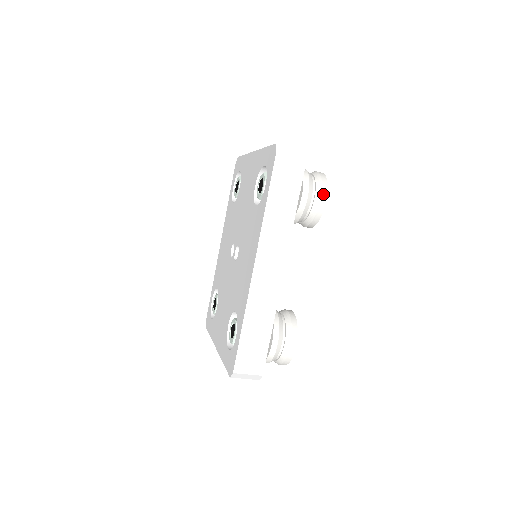
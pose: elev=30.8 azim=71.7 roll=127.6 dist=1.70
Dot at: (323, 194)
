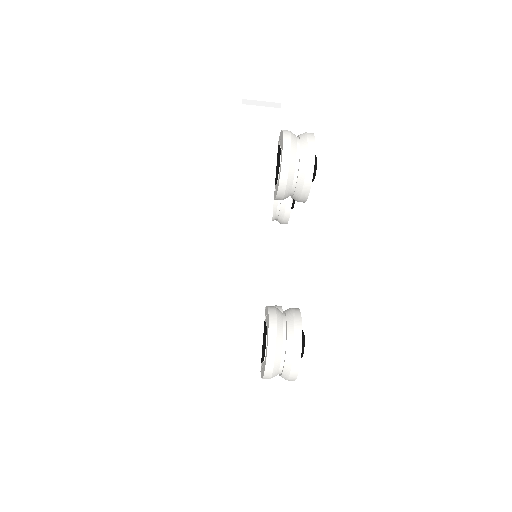
Dot at: (310, 150)
